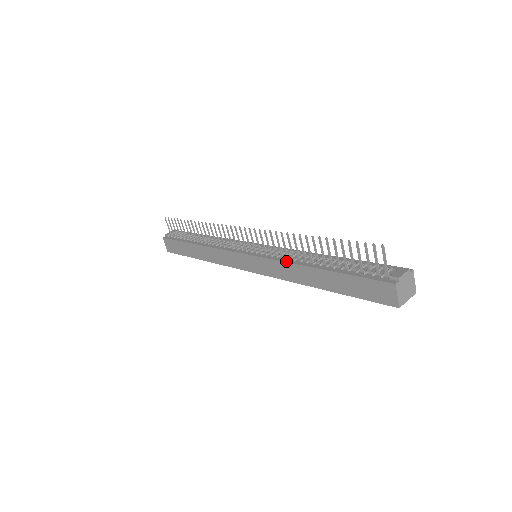
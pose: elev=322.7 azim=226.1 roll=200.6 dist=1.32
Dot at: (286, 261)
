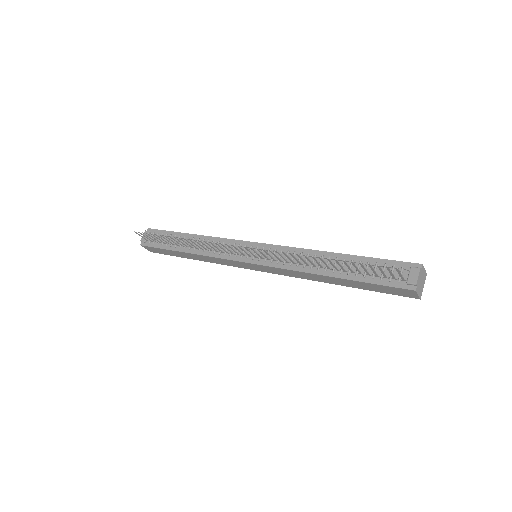
Dot at: (296, 270)
